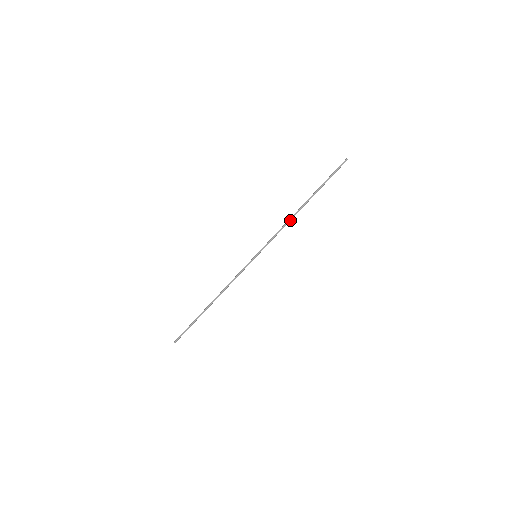
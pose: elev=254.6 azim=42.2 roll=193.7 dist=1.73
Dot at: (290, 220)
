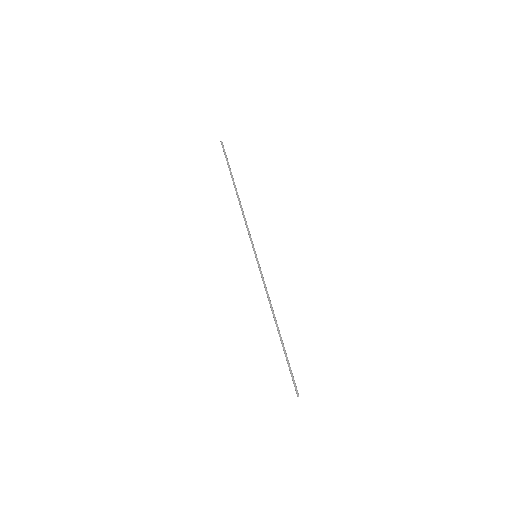
Dot at: (241, 209)
